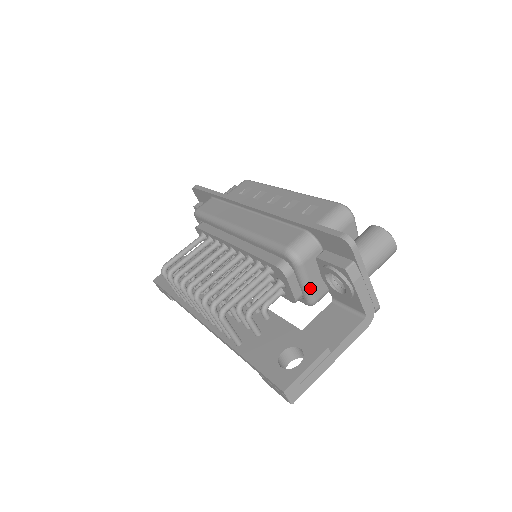
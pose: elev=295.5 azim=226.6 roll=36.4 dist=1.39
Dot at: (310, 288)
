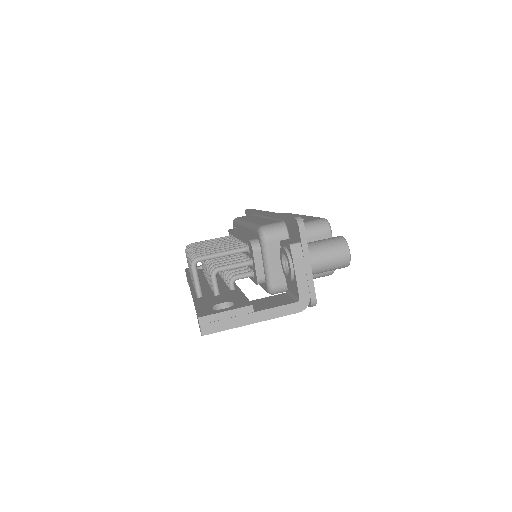
Dot at: (270, 270)
